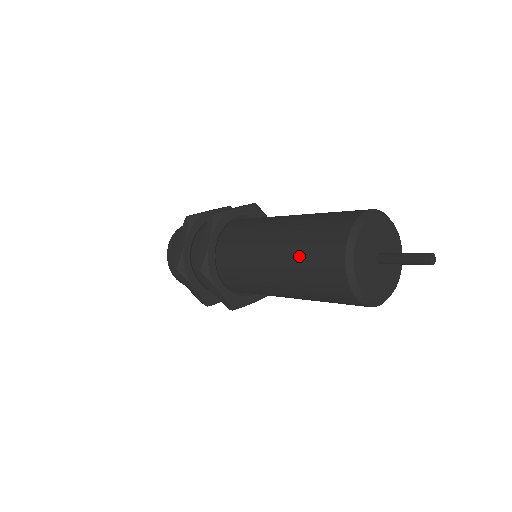
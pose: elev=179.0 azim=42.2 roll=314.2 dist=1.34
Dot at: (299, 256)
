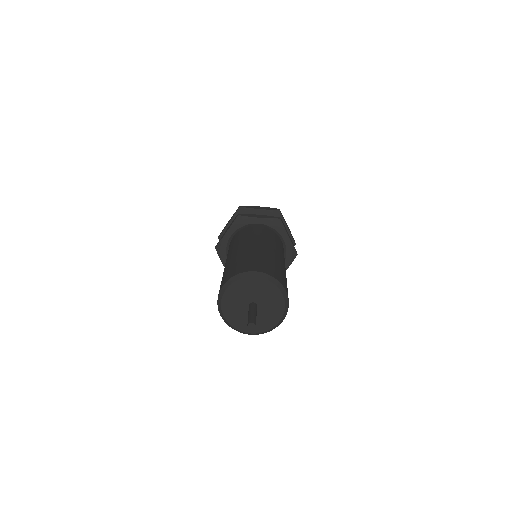
Dot at: occluded
